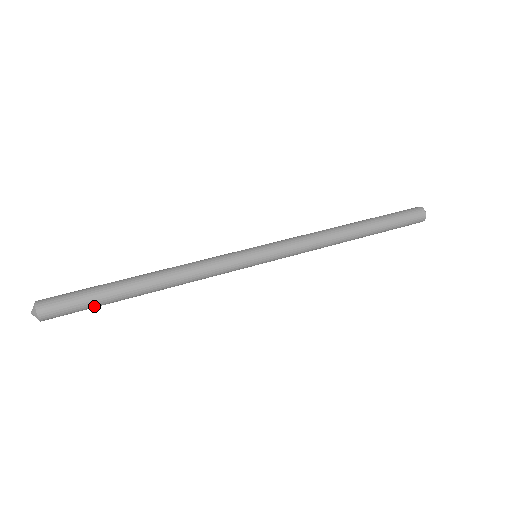
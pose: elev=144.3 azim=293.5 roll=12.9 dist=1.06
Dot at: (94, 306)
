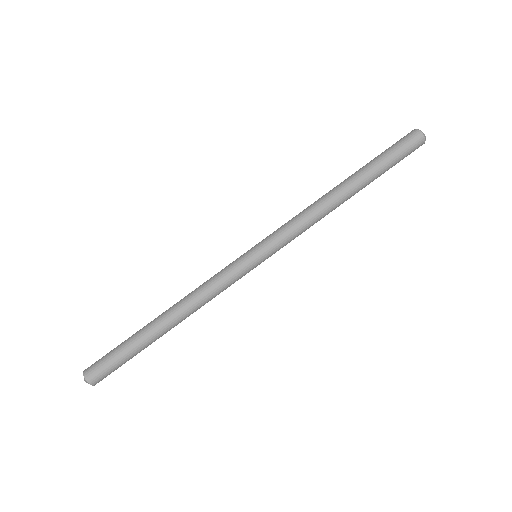
Dot at: occluded
